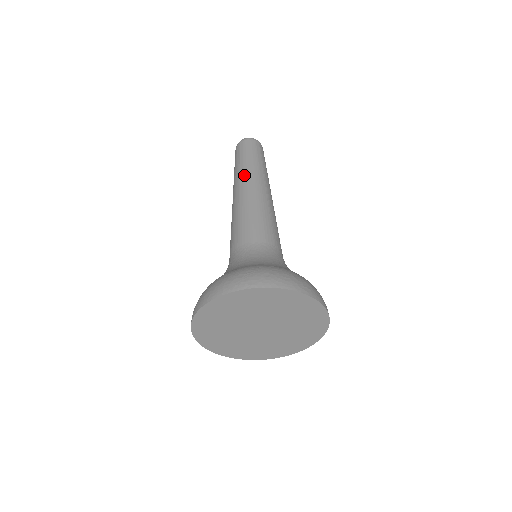
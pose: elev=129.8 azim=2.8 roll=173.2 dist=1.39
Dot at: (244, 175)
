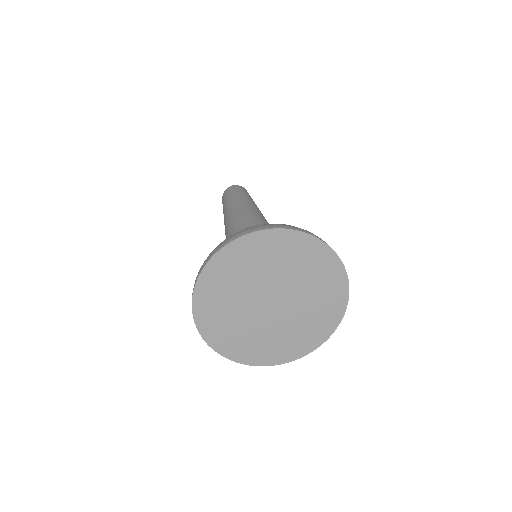
Dot at: (251, 201)
